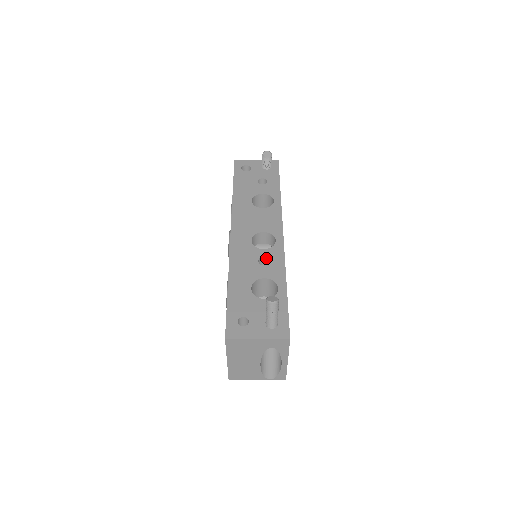
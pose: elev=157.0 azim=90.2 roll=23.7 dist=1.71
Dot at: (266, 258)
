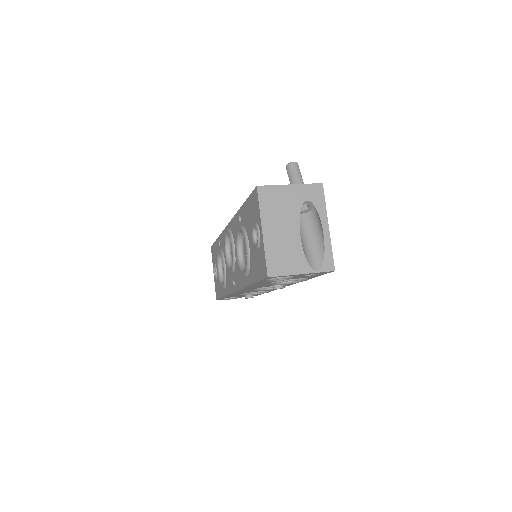
Dot at: occluded
